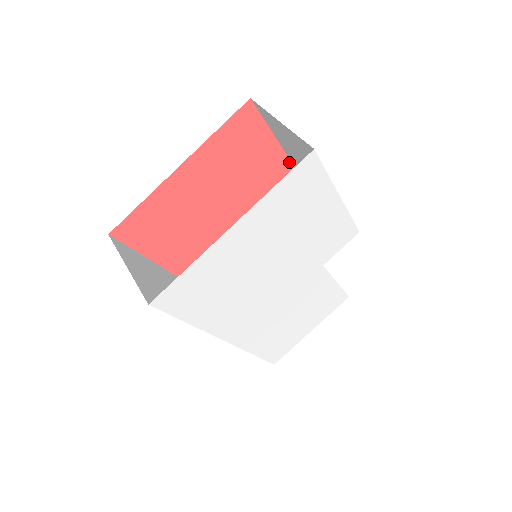
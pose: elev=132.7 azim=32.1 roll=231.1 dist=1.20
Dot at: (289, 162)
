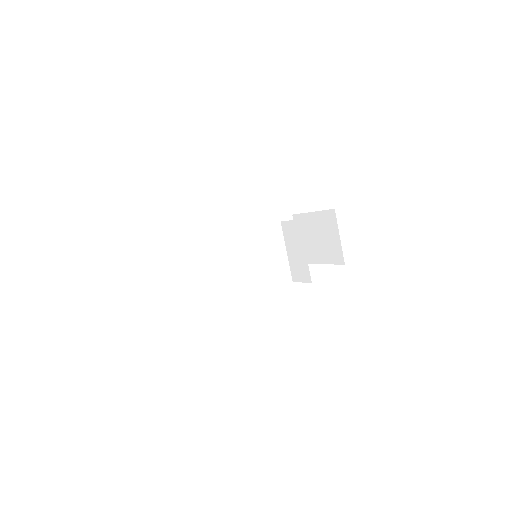
Dot at: occluded
